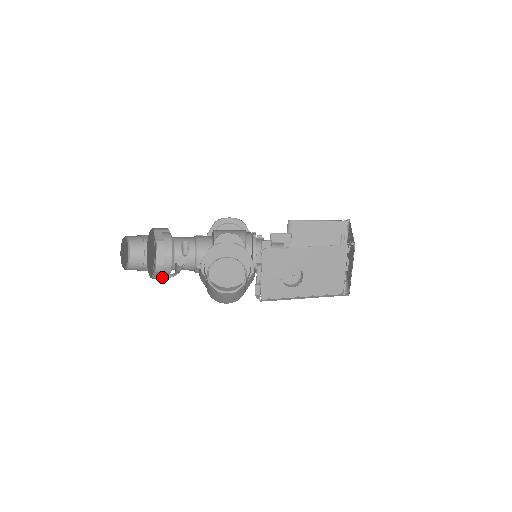
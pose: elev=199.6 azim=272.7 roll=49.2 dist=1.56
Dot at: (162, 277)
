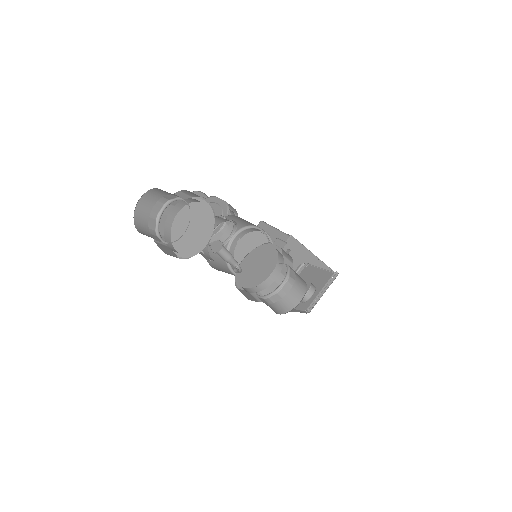
Dot at: (234, 270)
